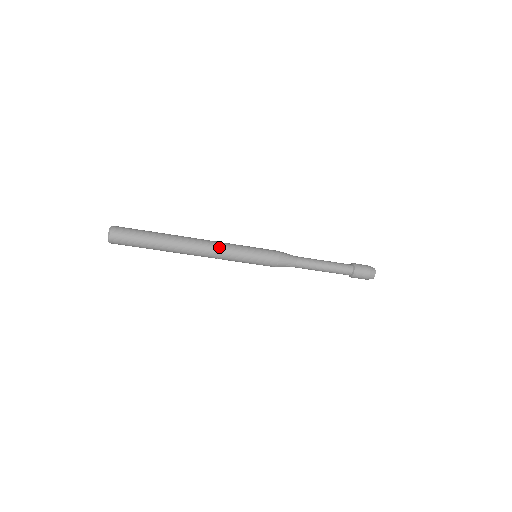
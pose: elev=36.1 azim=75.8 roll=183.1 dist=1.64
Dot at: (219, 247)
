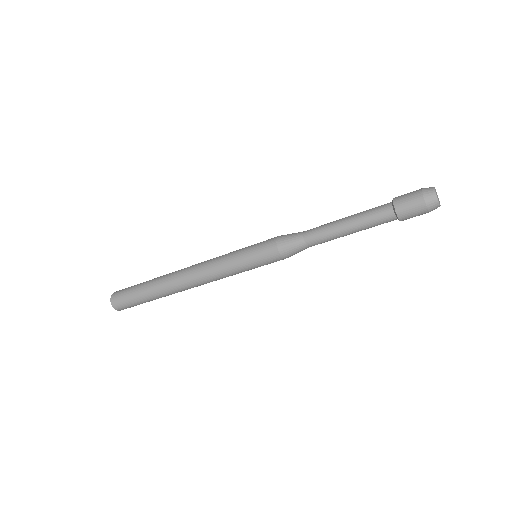
Dot at: (207, 274)
